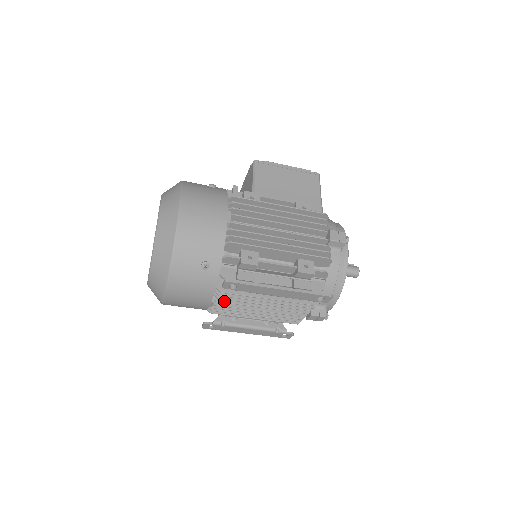
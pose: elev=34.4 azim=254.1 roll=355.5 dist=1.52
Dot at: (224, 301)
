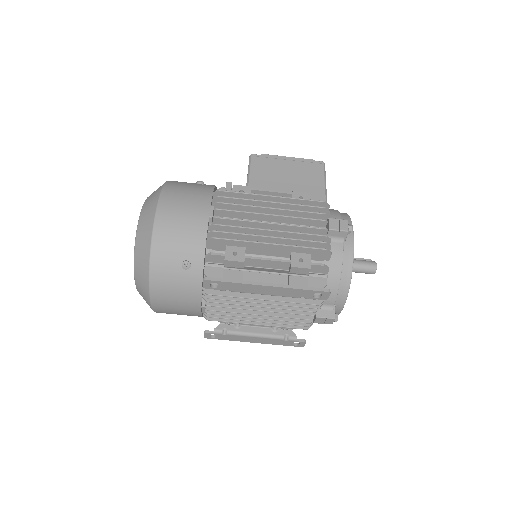
Dot at: (216, 305)
